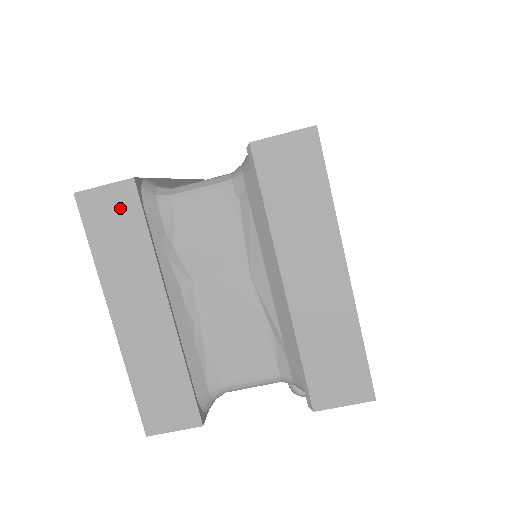
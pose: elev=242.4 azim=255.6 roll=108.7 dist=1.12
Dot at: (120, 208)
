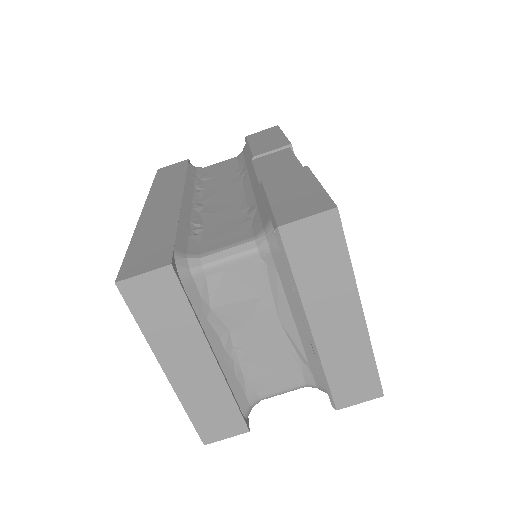
Dot at: (161, 290)
